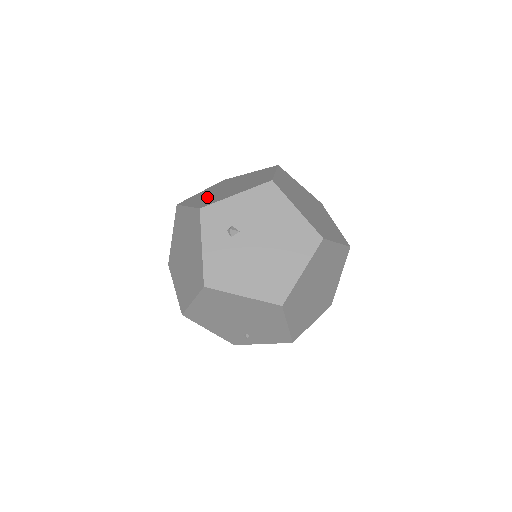
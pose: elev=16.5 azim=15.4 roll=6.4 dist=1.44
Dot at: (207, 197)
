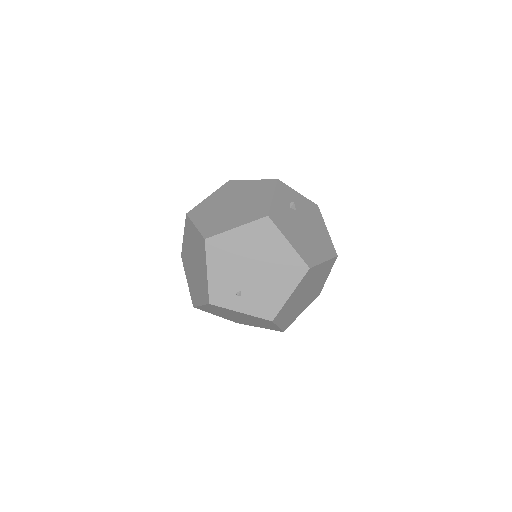
Dot at: occluded
